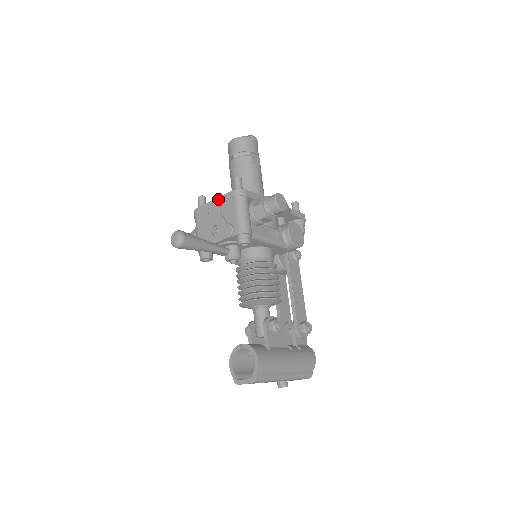
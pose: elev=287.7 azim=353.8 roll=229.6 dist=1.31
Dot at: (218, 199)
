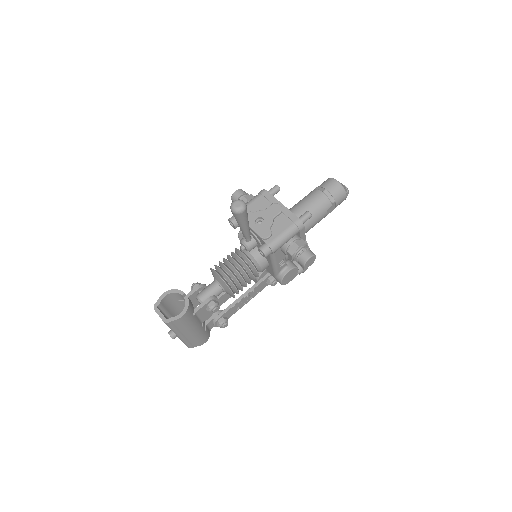
Dot at: (285, 208)
